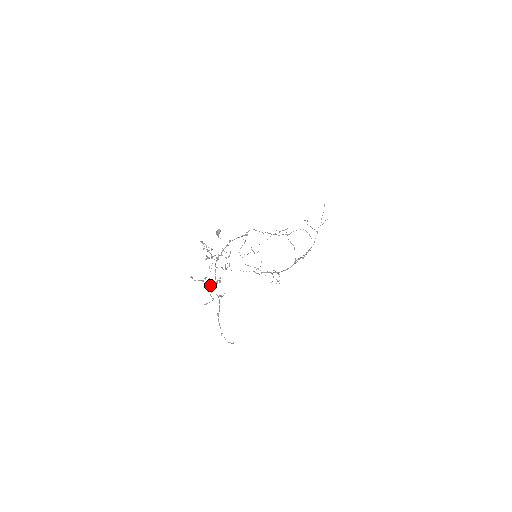
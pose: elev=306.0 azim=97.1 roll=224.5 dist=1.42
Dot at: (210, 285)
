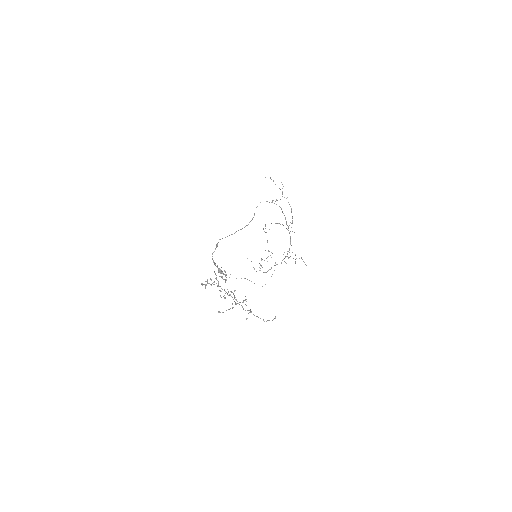
Dot at: (236, 304)
